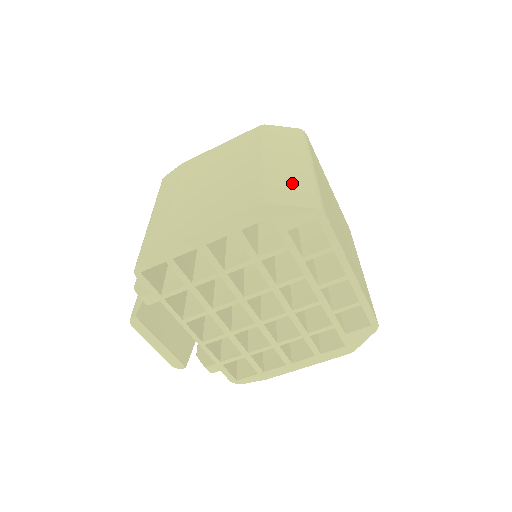
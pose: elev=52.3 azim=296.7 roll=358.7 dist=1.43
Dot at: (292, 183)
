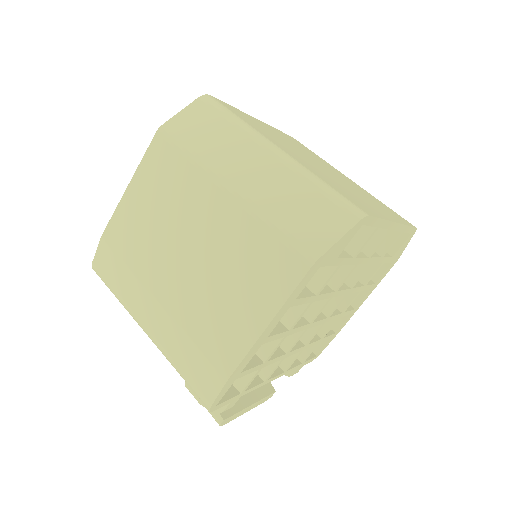
Dot at: (298, 203)
